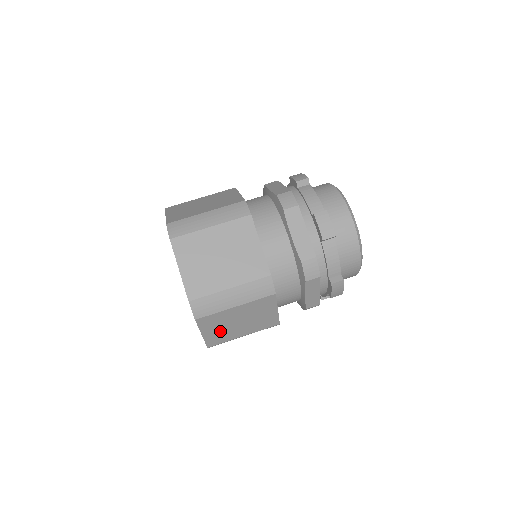
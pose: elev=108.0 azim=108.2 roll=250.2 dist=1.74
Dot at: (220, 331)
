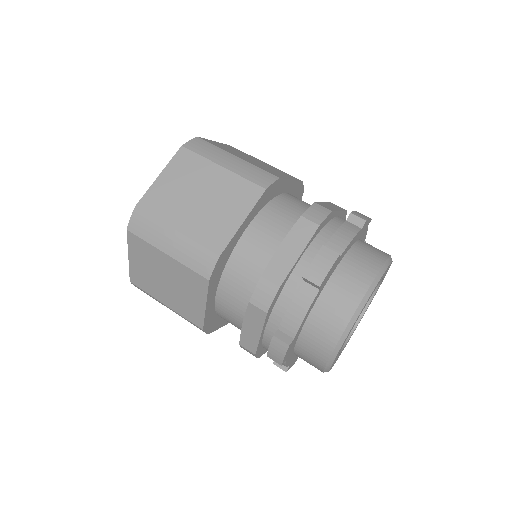
Dot at: (173, 191)
